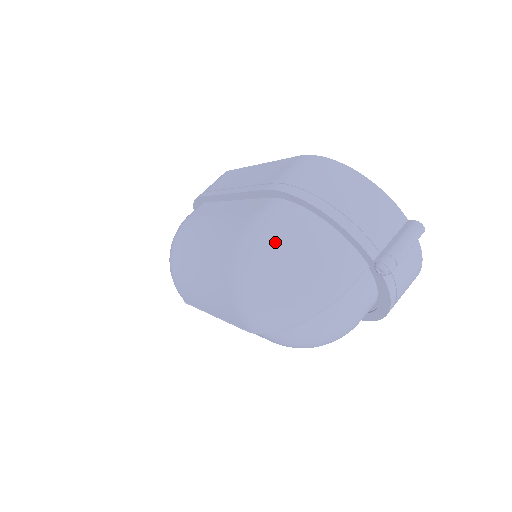
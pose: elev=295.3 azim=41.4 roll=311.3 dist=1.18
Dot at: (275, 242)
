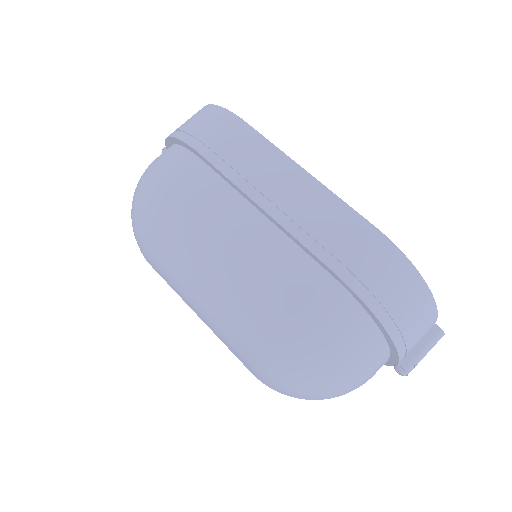
Dot at: (333, 351)
